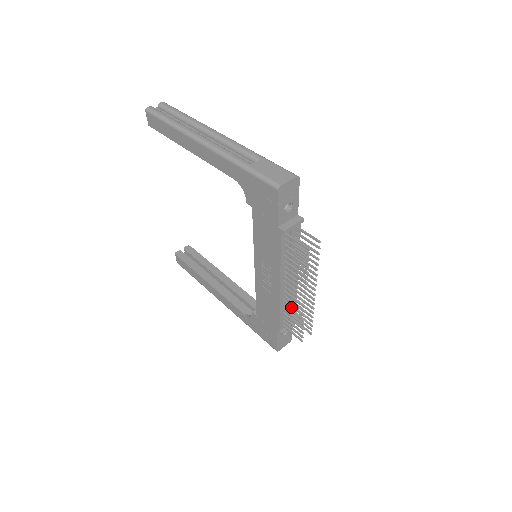
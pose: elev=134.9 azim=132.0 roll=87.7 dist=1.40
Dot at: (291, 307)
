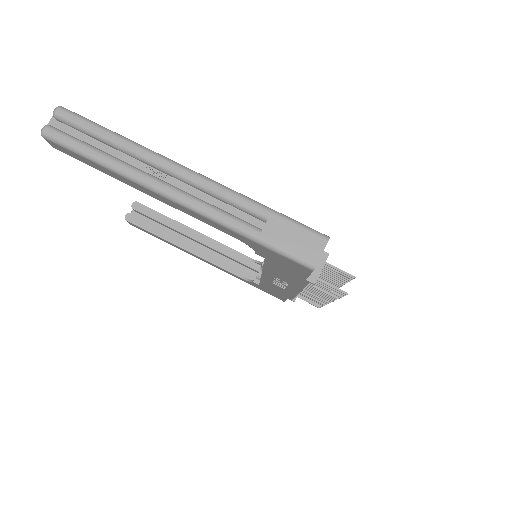
Dot at: (309, 297)
